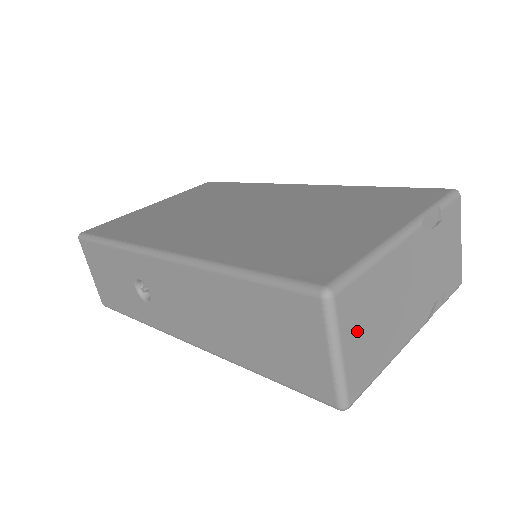
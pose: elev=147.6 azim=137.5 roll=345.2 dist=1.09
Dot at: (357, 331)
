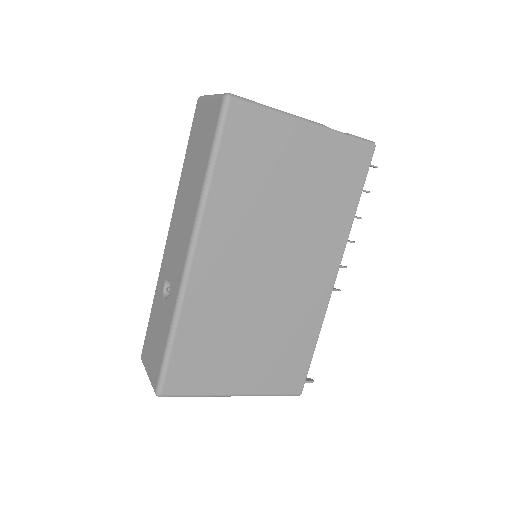
Dot at: occluded
